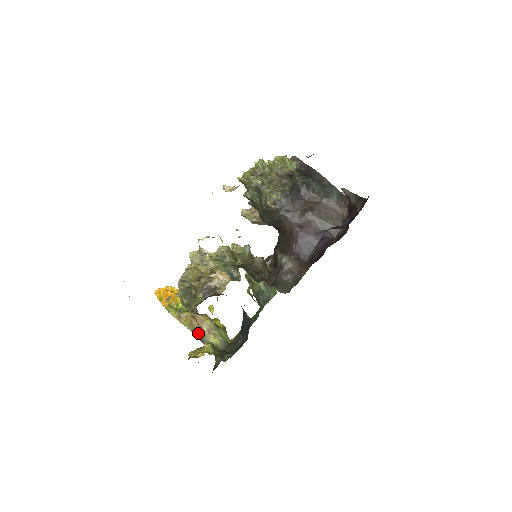
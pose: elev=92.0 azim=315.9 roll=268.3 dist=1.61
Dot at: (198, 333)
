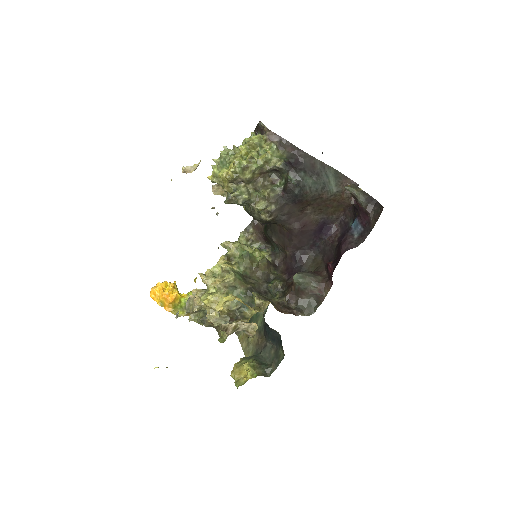
Dot at: occluded
